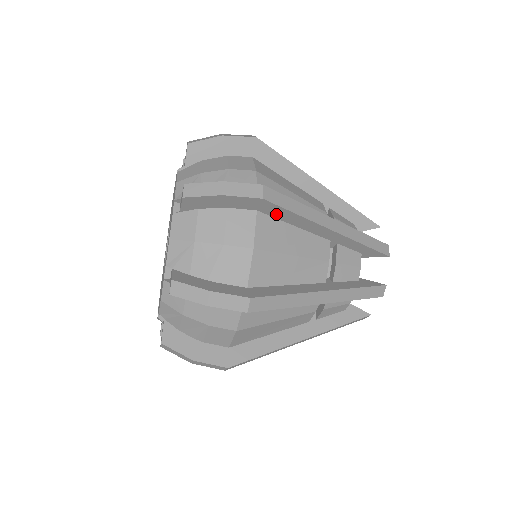
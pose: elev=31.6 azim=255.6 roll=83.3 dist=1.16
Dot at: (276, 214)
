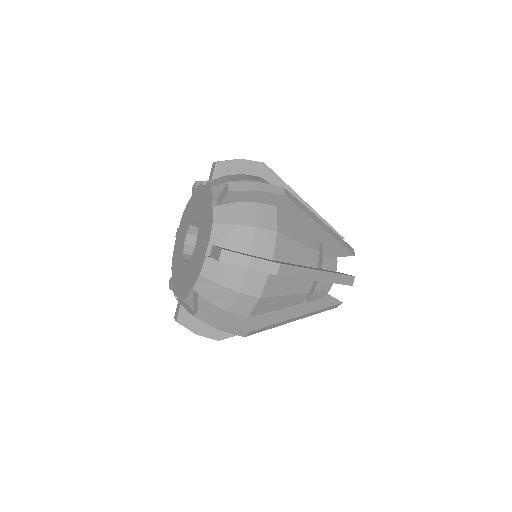
Dot at: (289, 210)
